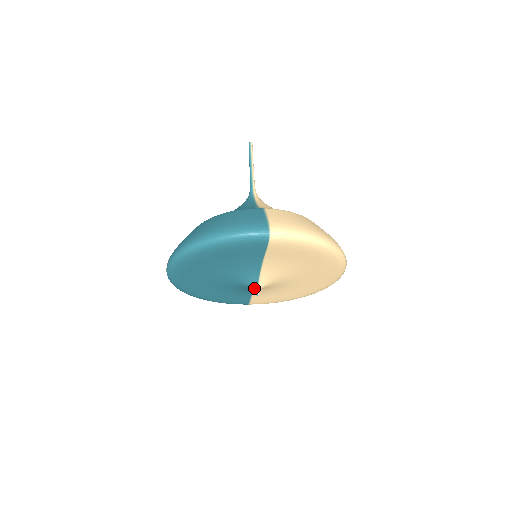
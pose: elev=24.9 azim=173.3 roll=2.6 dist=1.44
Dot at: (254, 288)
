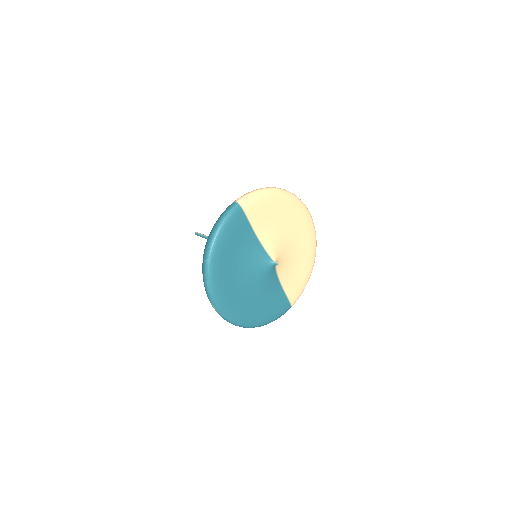
Dot at: (272, 264)
